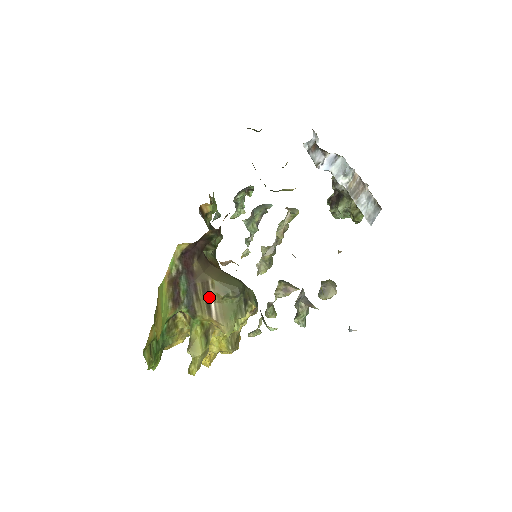
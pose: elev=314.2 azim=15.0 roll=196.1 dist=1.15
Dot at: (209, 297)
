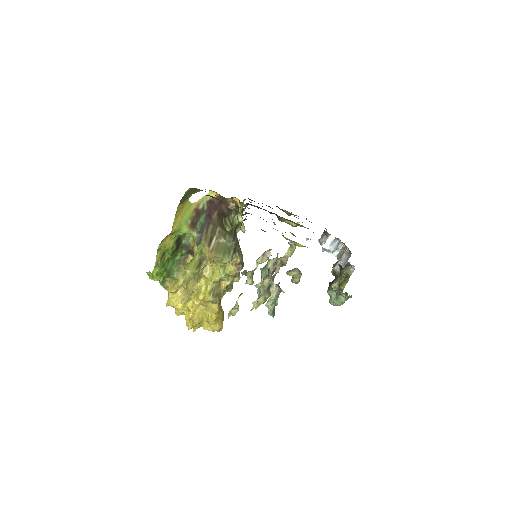
Dot at: (214, 237)
